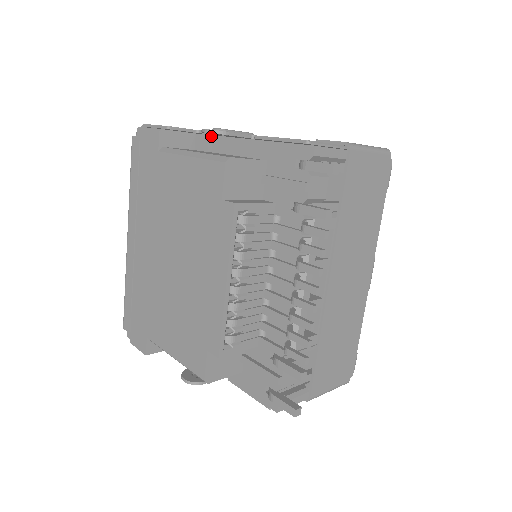
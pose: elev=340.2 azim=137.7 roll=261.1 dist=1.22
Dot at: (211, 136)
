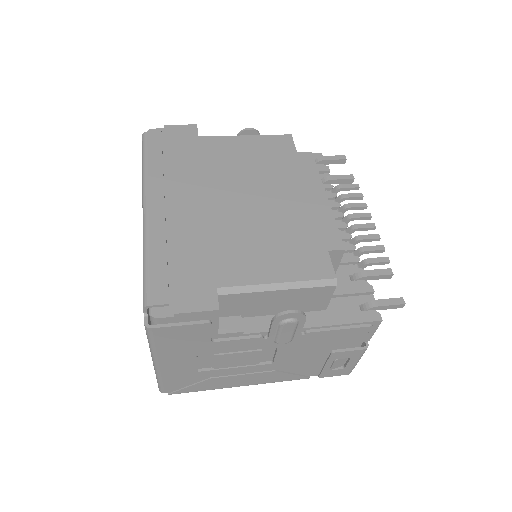
Dot at: occluded
